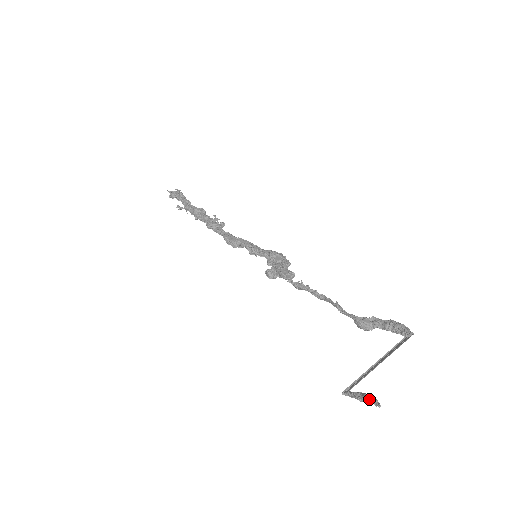
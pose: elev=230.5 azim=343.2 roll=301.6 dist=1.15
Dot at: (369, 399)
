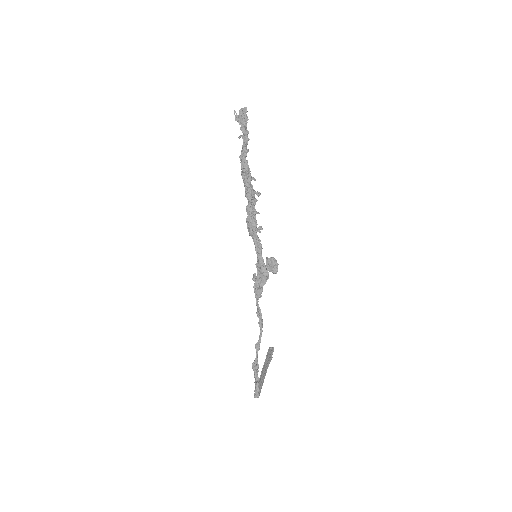
Dot at: occluded
